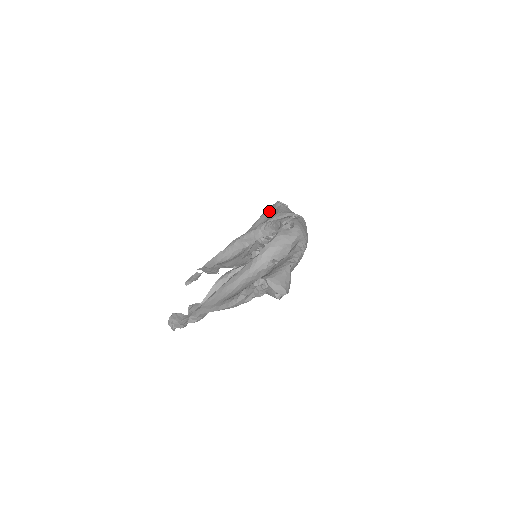
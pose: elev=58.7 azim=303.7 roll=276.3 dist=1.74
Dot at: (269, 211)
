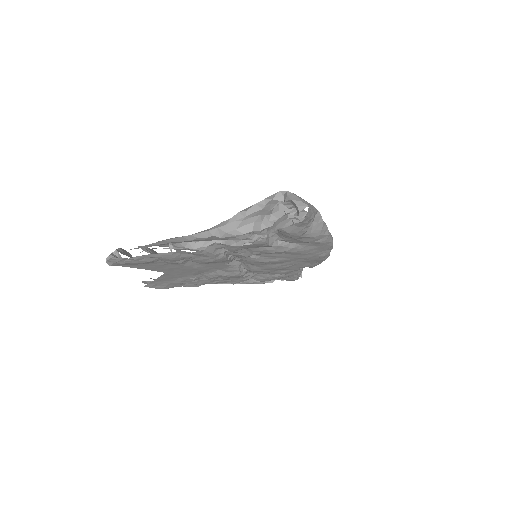
Dot at: occluded
